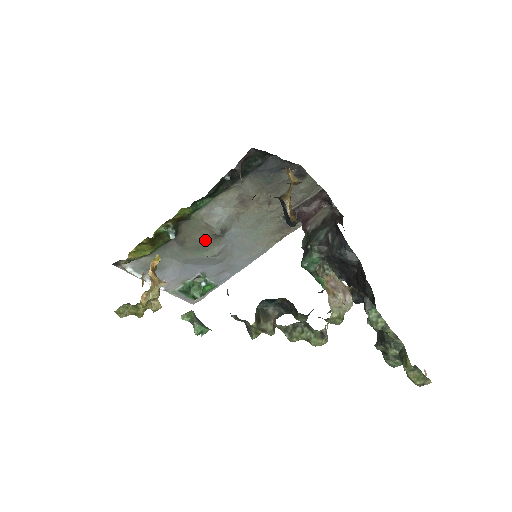
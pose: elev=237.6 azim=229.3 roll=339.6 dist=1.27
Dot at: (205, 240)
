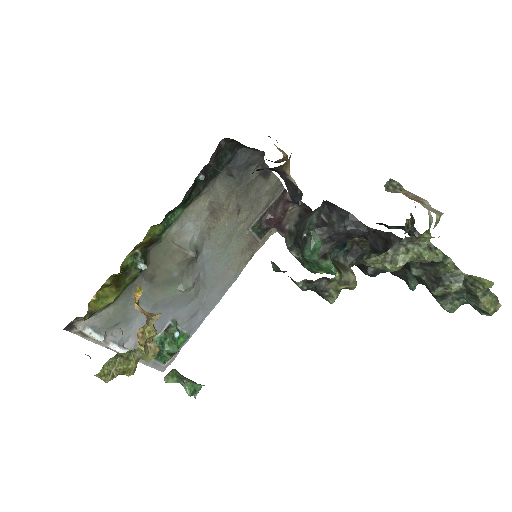
Dot at: (178, 269)
